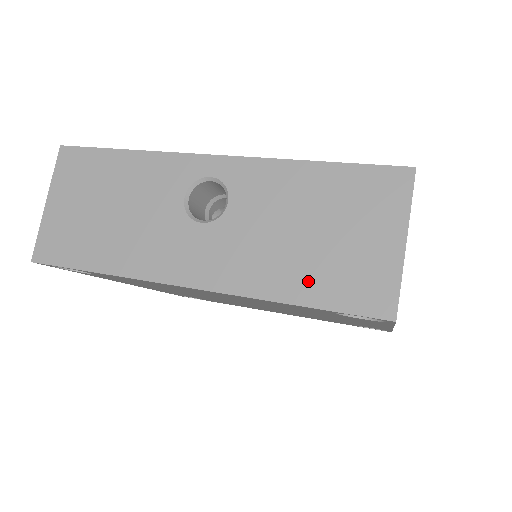
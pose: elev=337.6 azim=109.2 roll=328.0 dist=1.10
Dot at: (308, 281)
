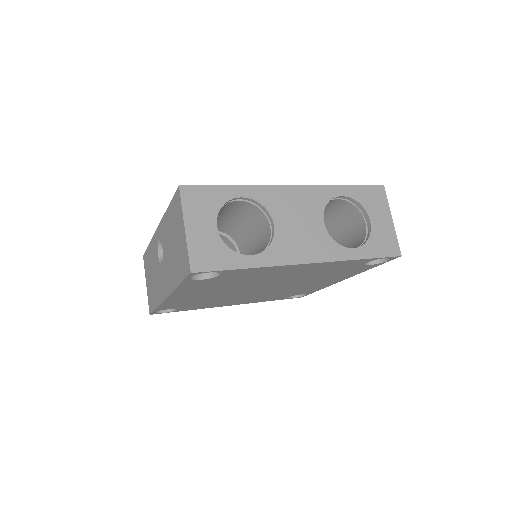
Dot at: (177, 271)
